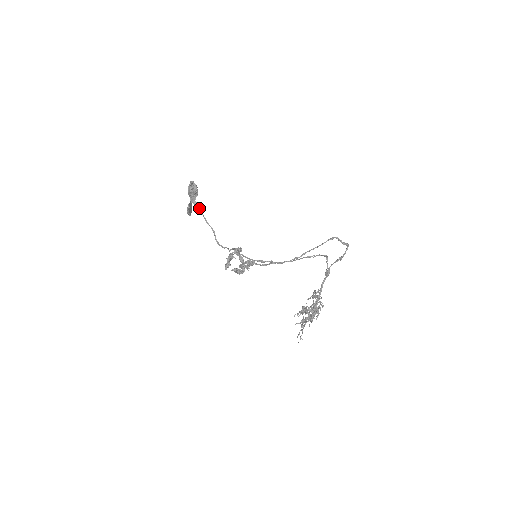
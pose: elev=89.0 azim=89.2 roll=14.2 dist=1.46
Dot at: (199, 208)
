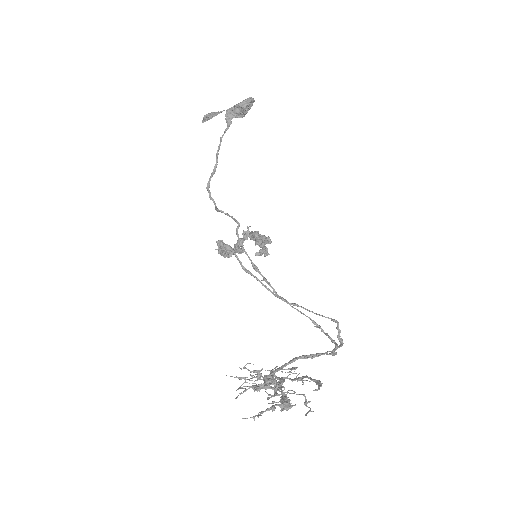
Dot at: (225, 129)
